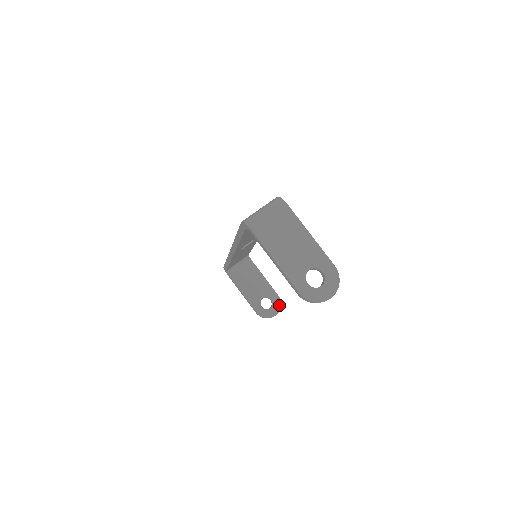
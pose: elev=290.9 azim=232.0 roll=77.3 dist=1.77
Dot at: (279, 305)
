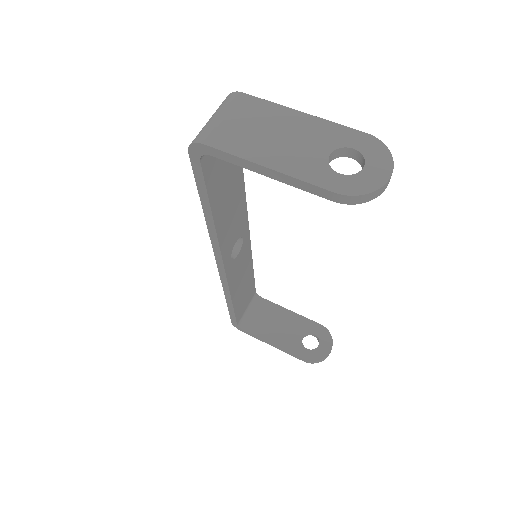
Dot at: (328, 335)
